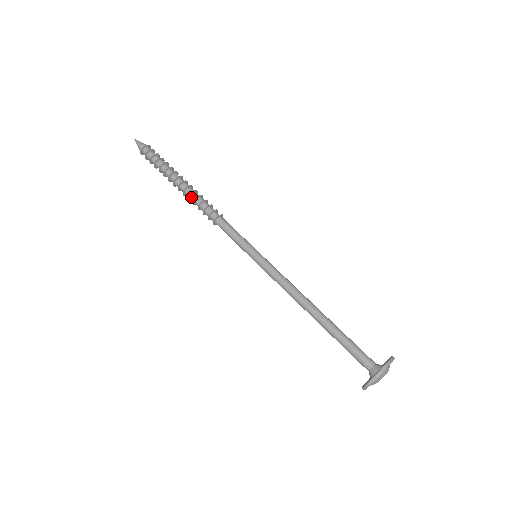
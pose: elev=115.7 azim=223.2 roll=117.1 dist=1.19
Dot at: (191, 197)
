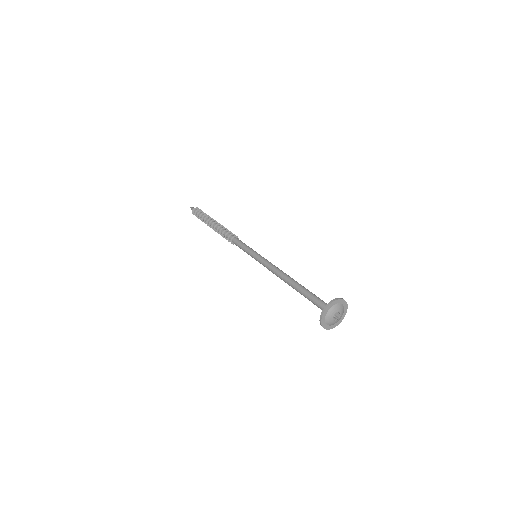
Dot at: (219, 229)
